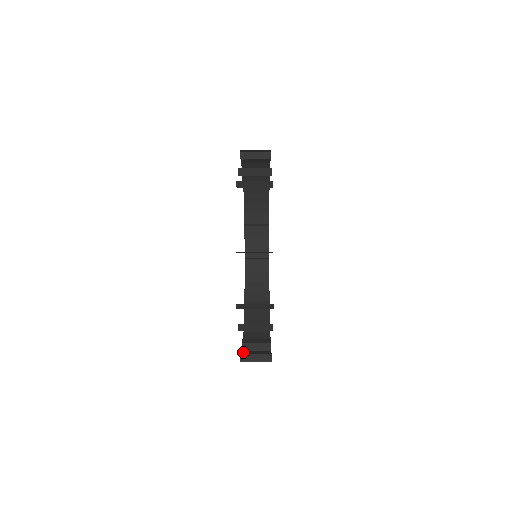
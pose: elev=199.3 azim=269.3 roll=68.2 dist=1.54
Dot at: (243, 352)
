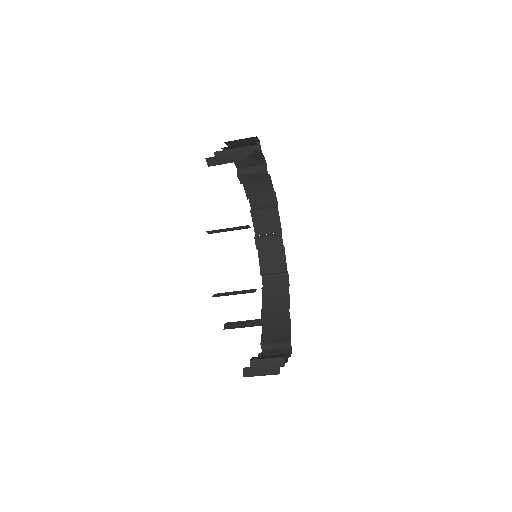
Dot at: occluded
